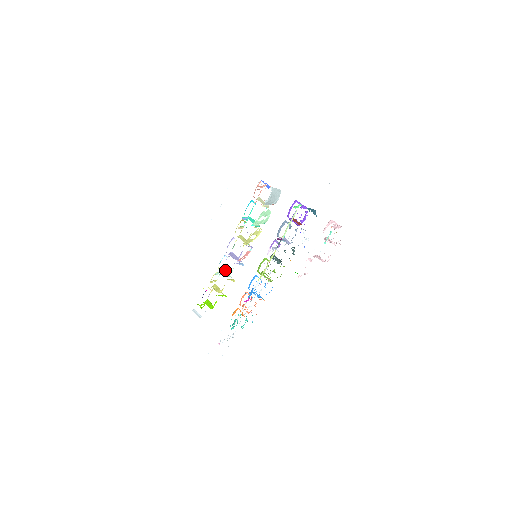
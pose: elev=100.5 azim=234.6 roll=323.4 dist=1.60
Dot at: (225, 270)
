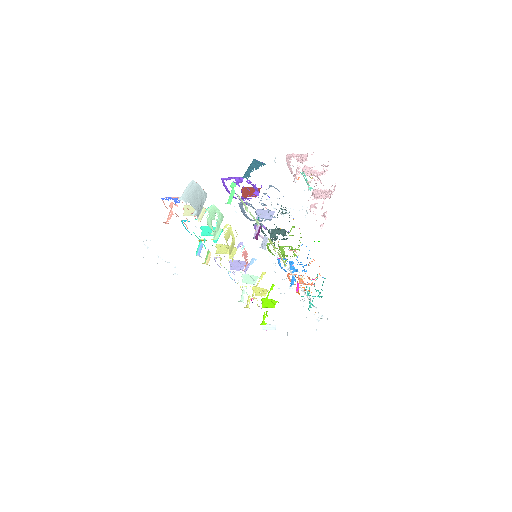
Dot at: (245, 275)
